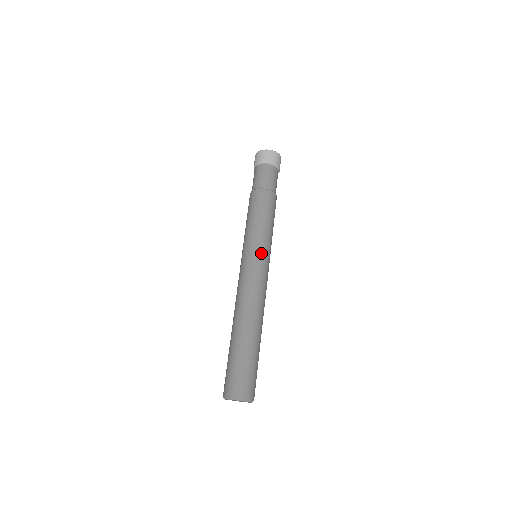
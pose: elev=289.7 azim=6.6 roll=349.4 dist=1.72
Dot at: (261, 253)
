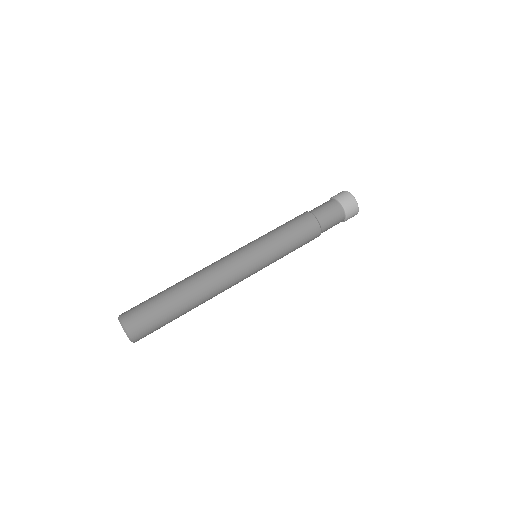
Dot at: (255, 250)
